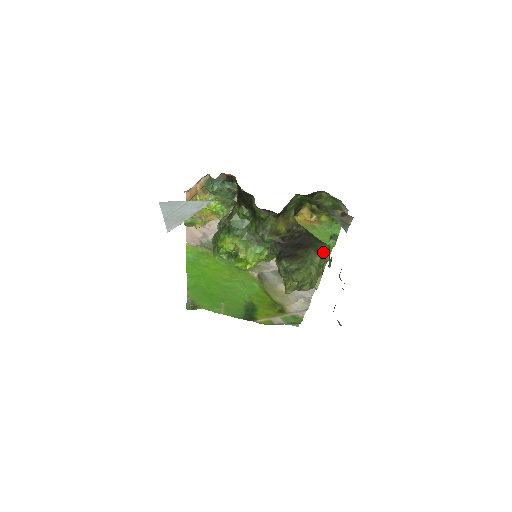
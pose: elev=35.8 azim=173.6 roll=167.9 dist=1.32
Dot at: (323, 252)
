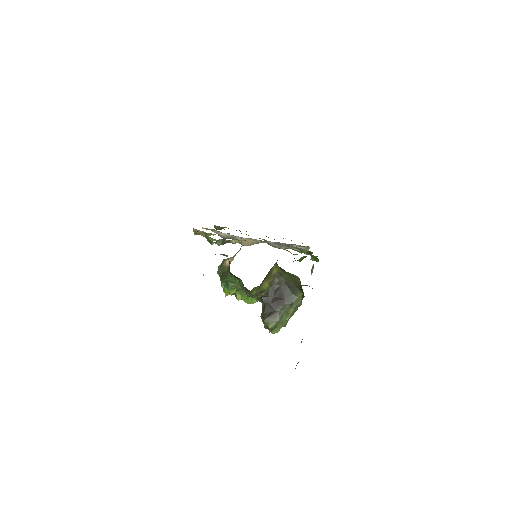
Dot at: (296, 304)
